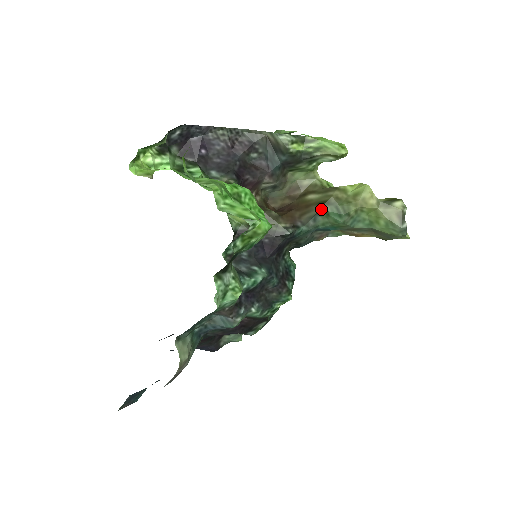
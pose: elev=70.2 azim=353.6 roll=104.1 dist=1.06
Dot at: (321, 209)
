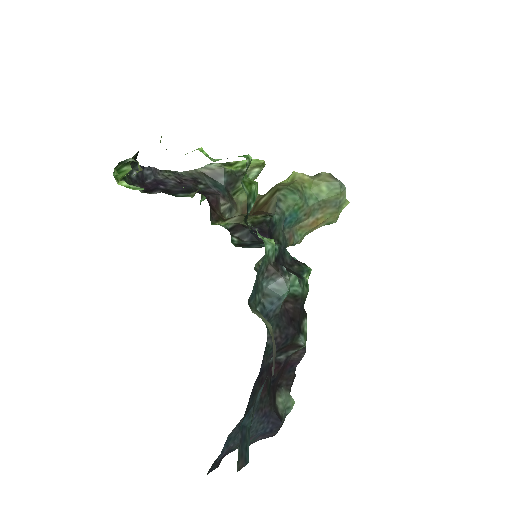
Dot at: (278, 195)
